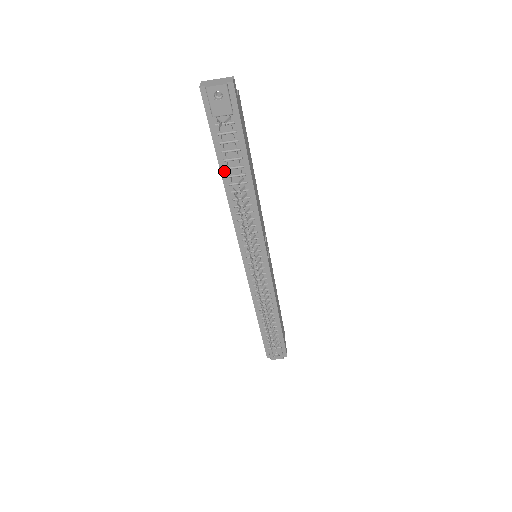
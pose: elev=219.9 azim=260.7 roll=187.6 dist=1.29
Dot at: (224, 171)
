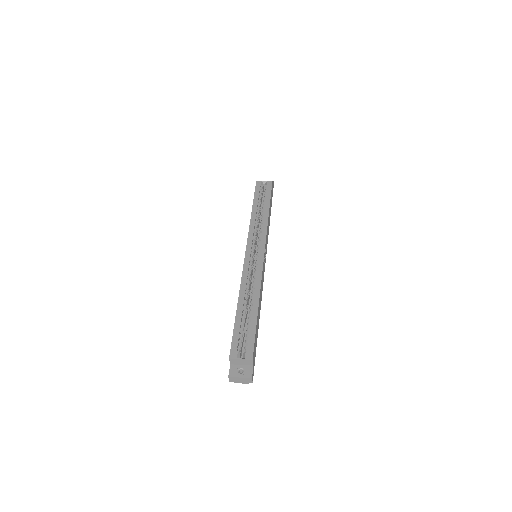
Dot at: occluded
